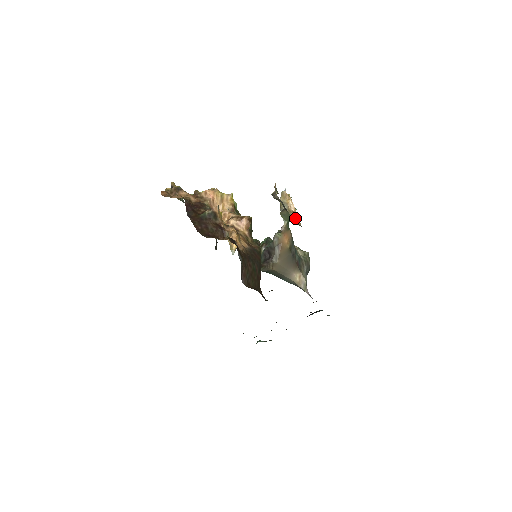
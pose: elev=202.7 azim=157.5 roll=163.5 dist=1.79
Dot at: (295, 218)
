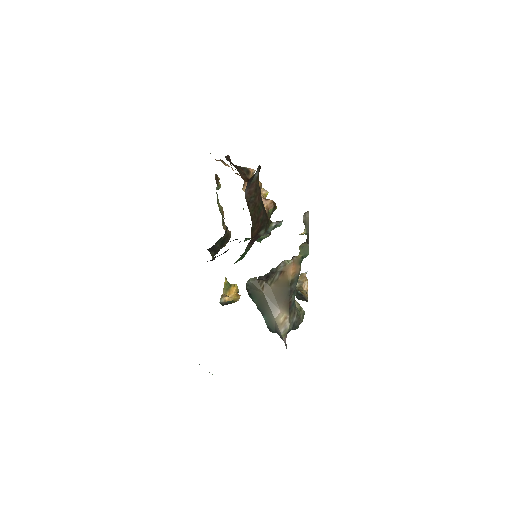
Dot at: (305, 291)
